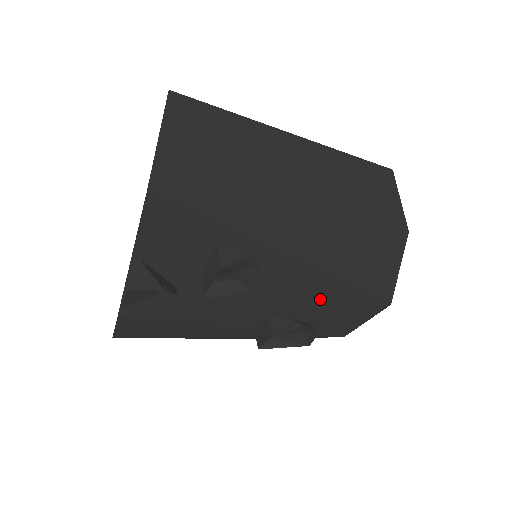
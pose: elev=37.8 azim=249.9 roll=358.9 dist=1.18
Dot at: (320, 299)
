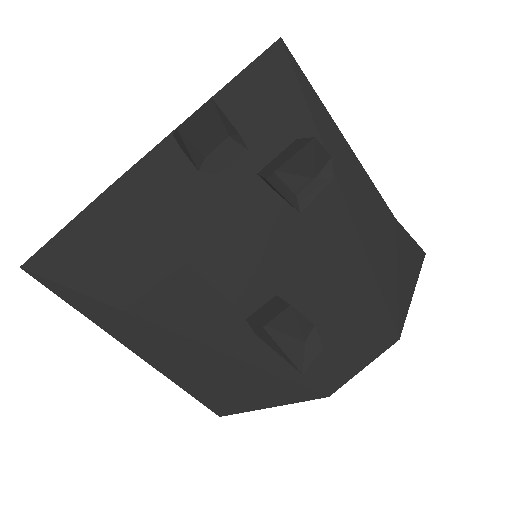
Dot at: (343, 290)
